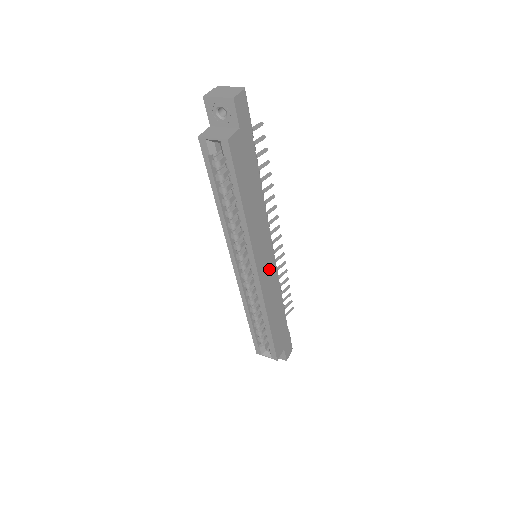
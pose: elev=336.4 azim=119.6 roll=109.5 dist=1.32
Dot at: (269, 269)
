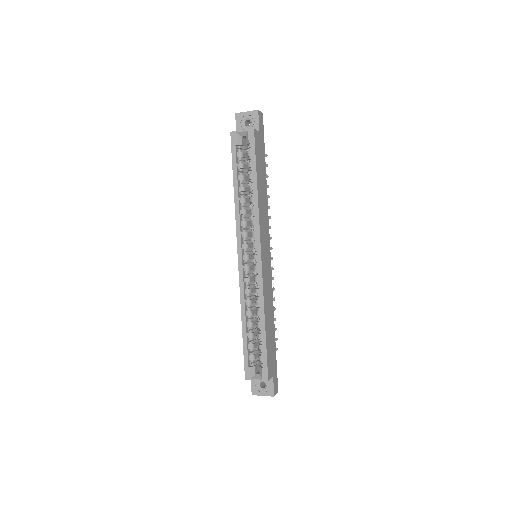
Dot at: (267, 267)
